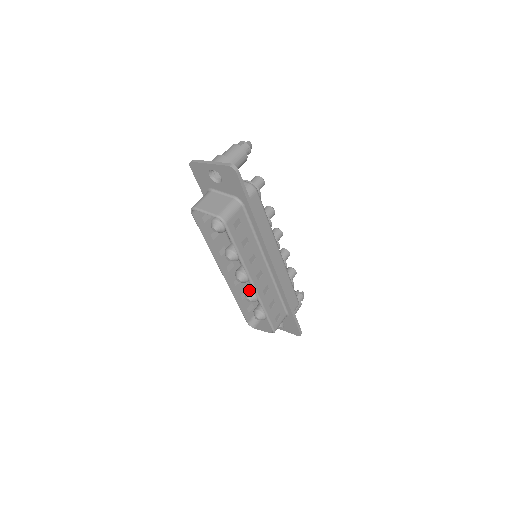
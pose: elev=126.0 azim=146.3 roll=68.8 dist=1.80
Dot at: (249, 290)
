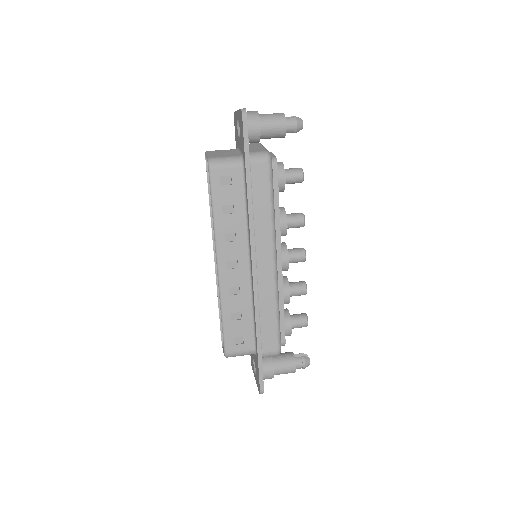
Dot at: occluded
